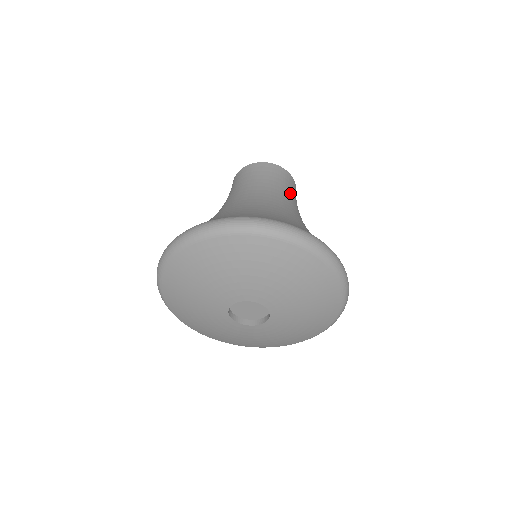
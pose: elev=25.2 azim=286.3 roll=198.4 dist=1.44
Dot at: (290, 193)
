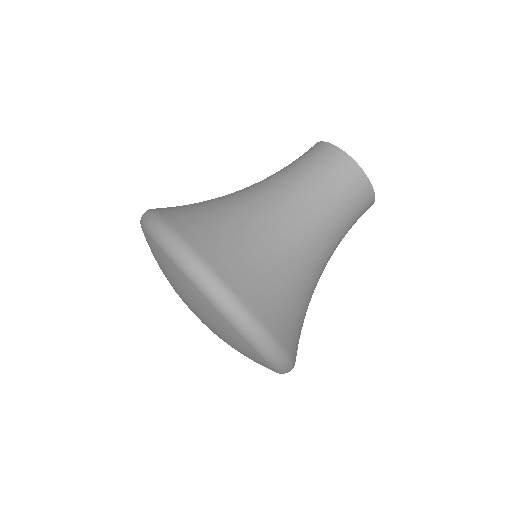
Dot at: (325, 193)
